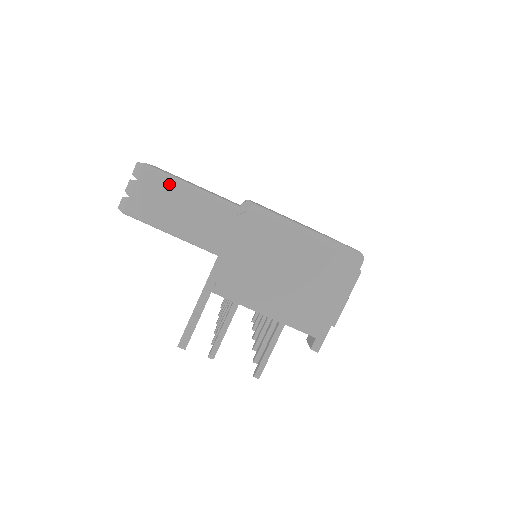
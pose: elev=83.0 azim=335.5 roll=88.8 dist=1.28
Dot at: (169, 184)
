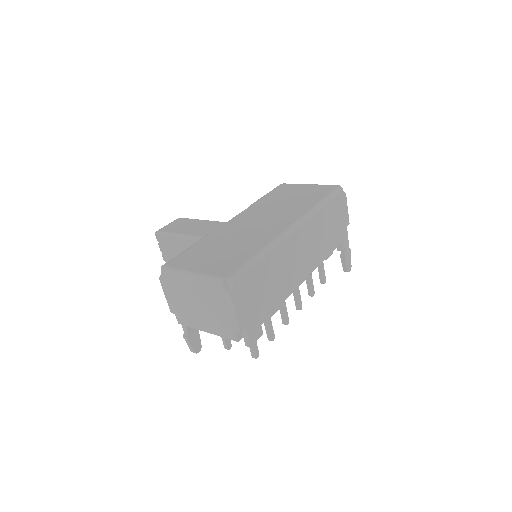
Dot at: (172, 240)
